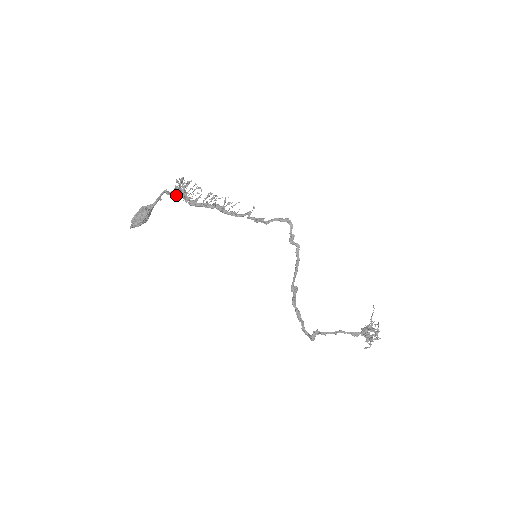
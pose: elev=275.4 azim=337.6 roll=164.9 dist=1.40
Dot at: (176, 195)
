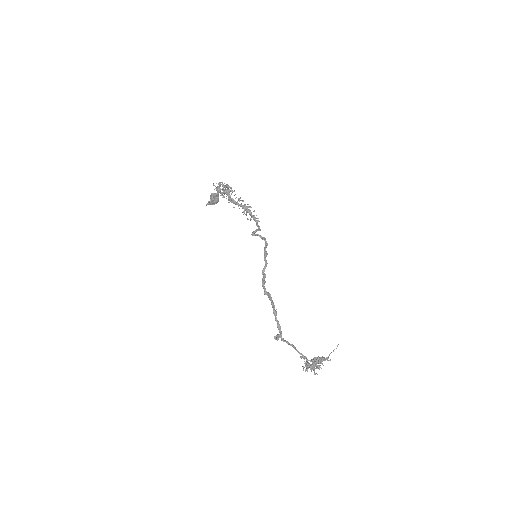
Dot at: (221, 192)
